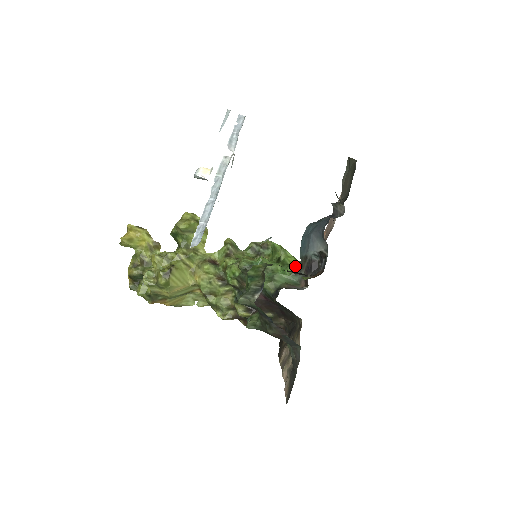
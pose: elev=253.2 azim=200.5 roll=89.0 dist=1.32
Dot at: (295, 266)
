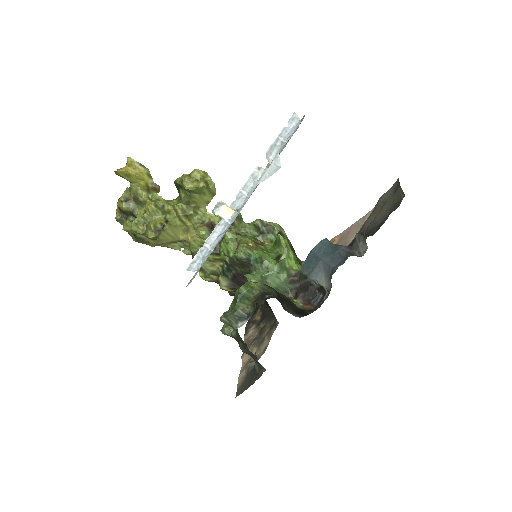
Dot at: (292, 273)
